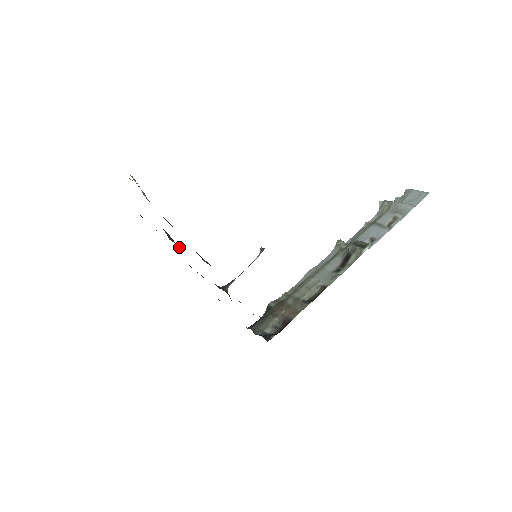
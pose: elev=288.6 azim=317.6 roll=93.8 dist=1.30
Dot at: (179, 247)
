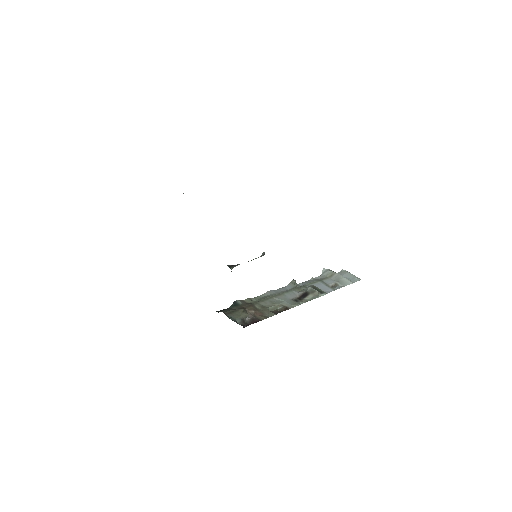
Dot at: occluded
